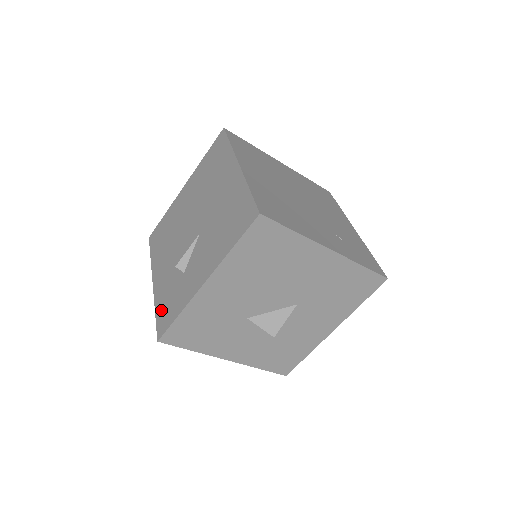
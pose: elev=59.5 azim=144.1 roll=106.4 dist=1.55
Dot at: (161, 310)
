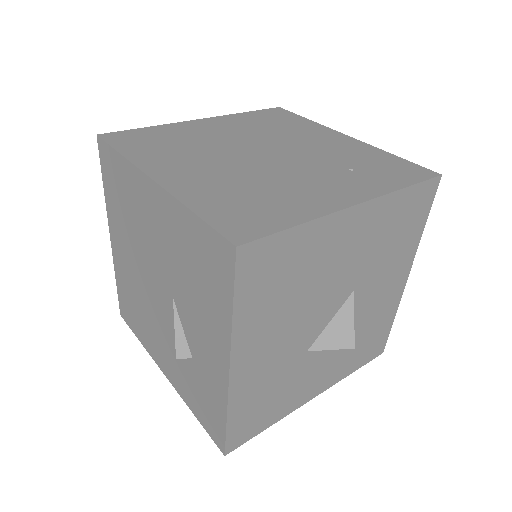
Dot at: (199, 413)
